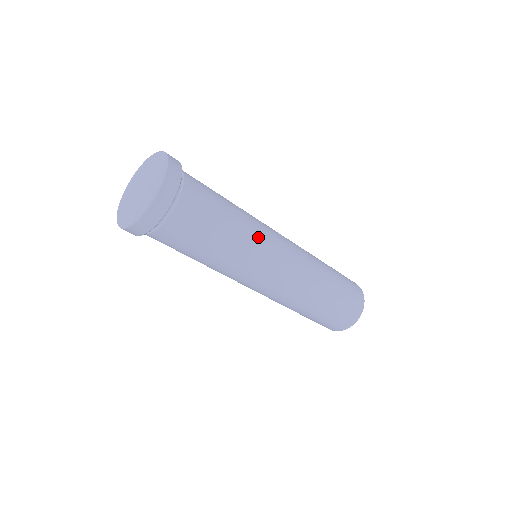
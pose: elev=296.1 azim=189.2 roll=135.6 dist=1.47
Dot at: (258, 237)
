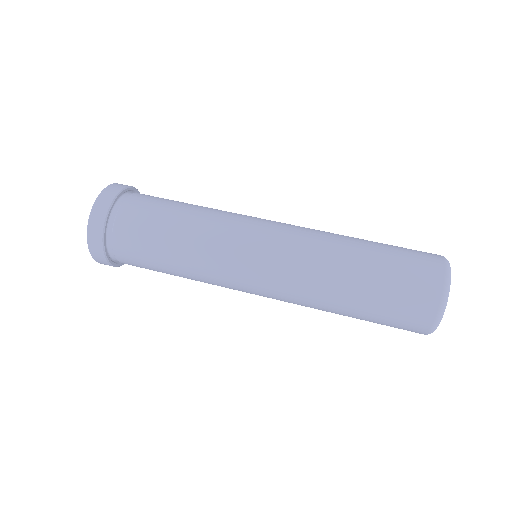
Dot at: (224, 219)
